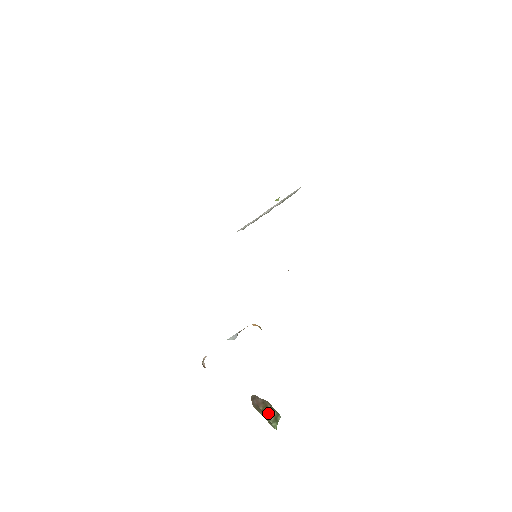
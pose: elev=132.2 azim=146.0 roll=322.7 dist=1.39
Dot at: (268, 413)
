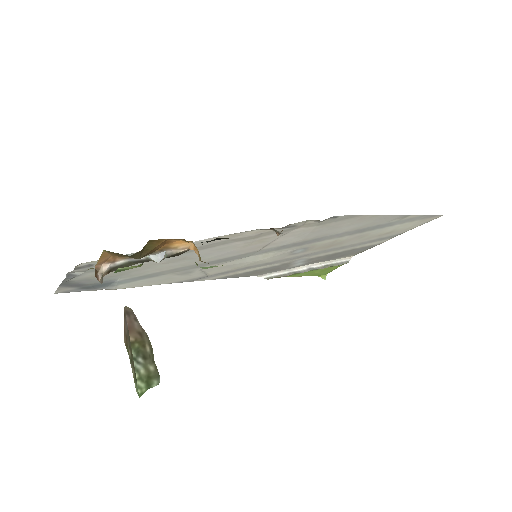
Dot at: (140, 357)
